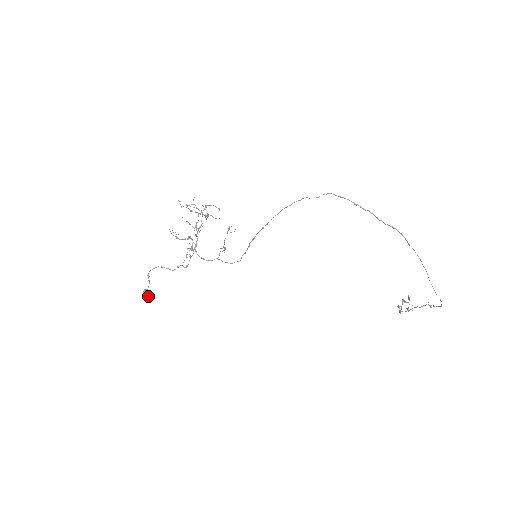
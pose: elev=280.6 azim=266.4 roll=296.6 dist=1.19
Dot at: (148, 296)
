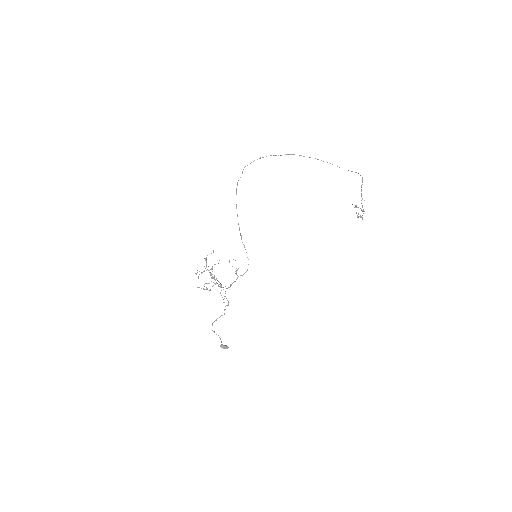
Dot at: (226, 347)
